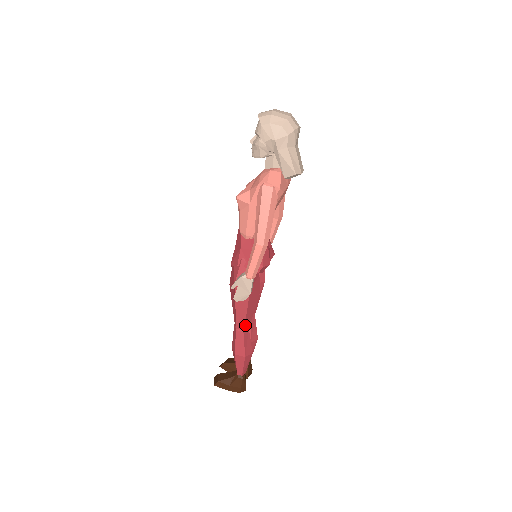
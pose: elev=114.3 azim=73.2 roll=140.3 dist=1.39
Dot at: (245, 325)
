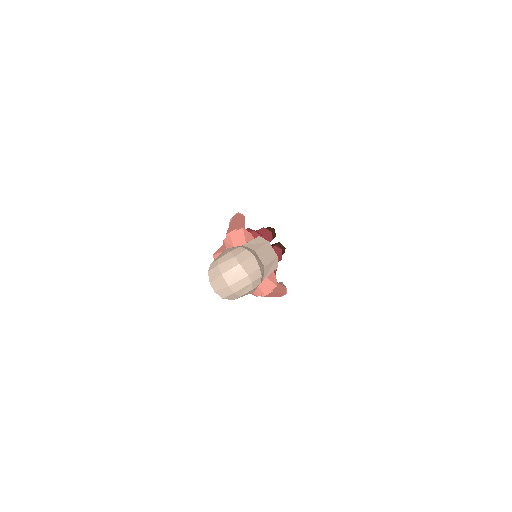
Dot at: occluded
